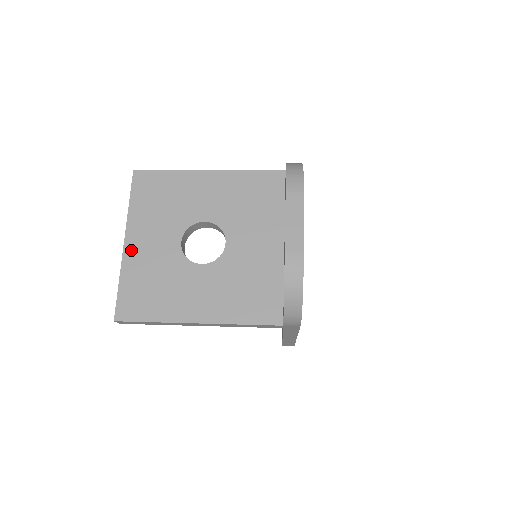
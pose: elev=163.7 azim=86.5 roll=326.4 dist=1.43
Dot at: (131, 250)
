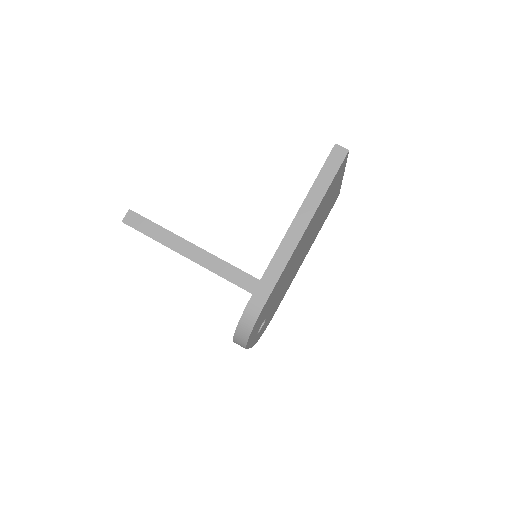
Dot at: occluded
